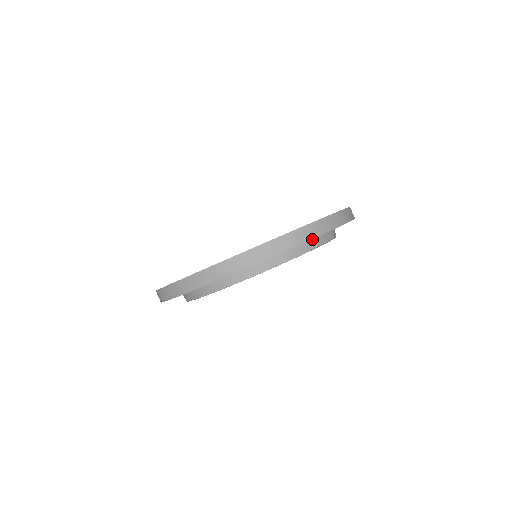
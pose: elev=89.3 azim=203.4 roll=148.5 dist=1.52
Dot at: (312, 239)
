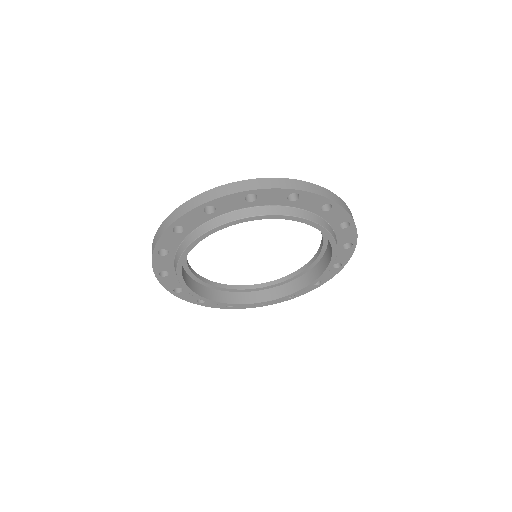
Dot at: (334, 232)
